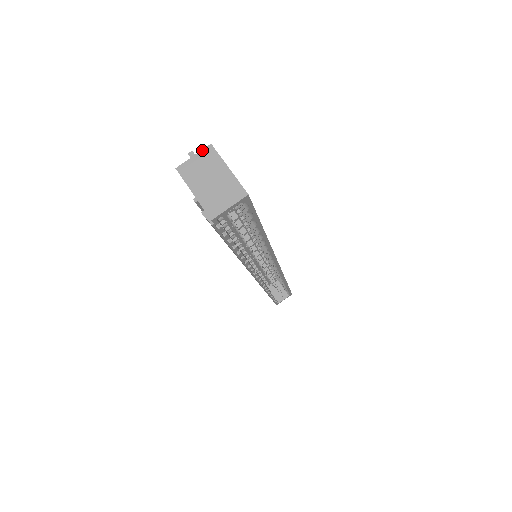
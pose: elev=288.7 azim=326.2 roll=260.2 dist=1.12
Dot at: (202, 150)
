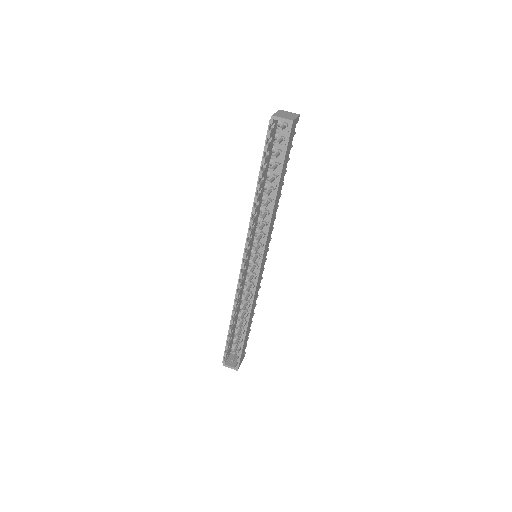
Dot at: (295, 113)
